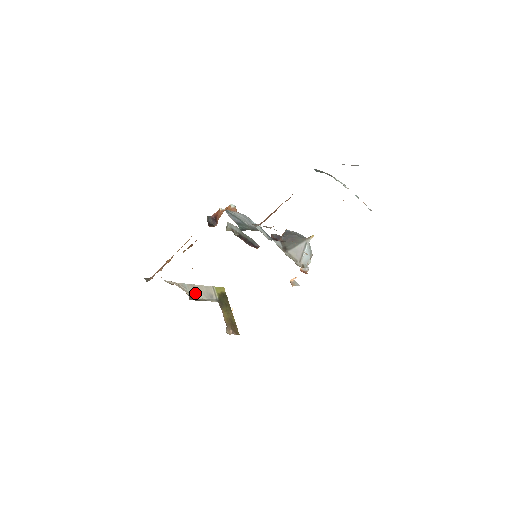
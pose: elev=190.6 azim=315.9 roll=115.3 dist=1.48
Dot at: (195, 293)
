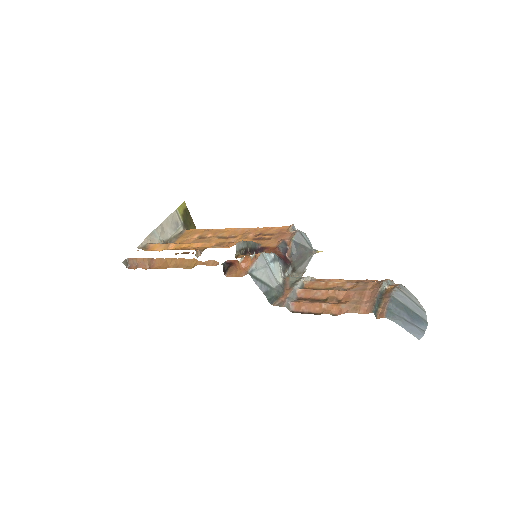
Dot at: (164, 234)
